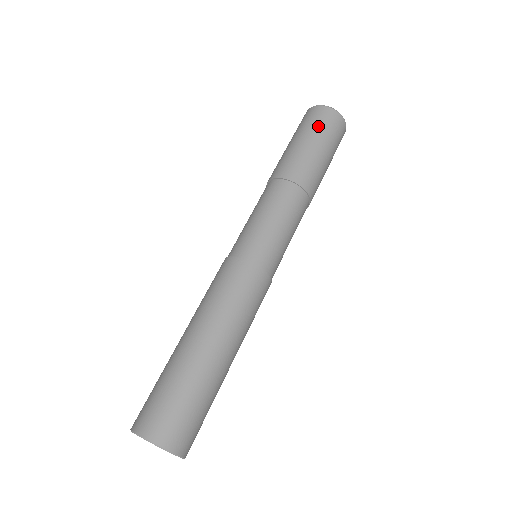
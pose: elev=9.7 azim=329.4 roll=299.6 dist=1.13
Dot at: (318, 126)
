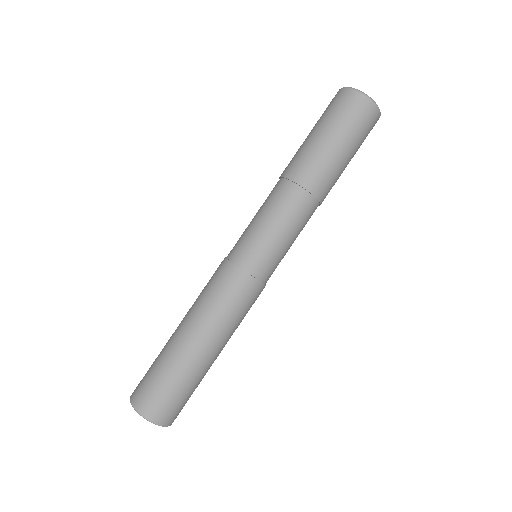
Dot at: (355, 127)
